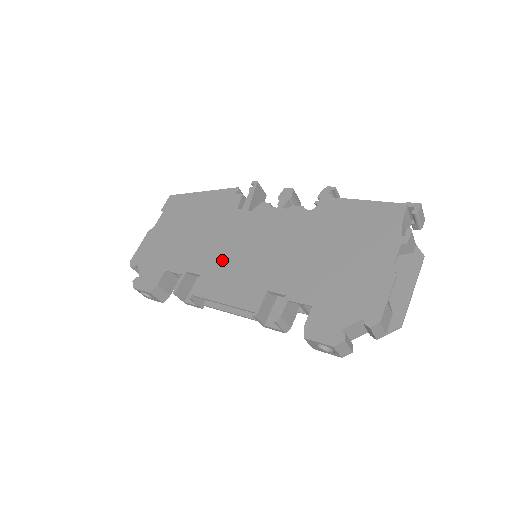
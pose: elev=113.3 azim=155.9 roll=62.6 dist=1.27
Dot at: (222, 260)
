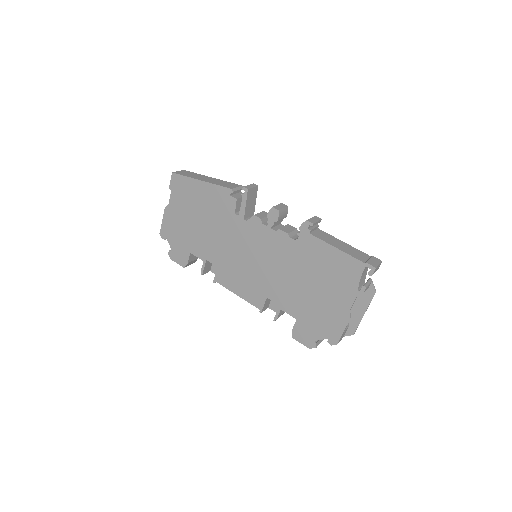
Dot at: (231, 260)
